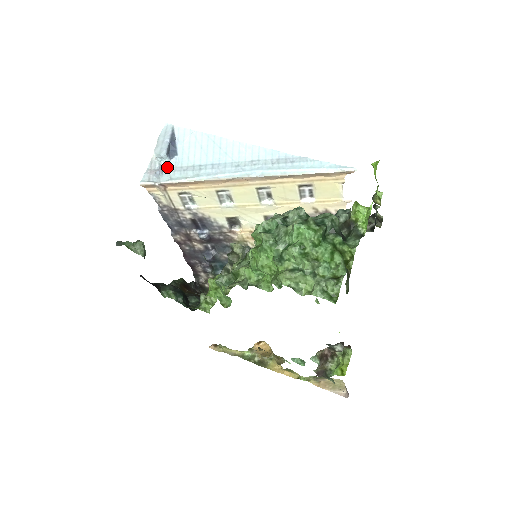
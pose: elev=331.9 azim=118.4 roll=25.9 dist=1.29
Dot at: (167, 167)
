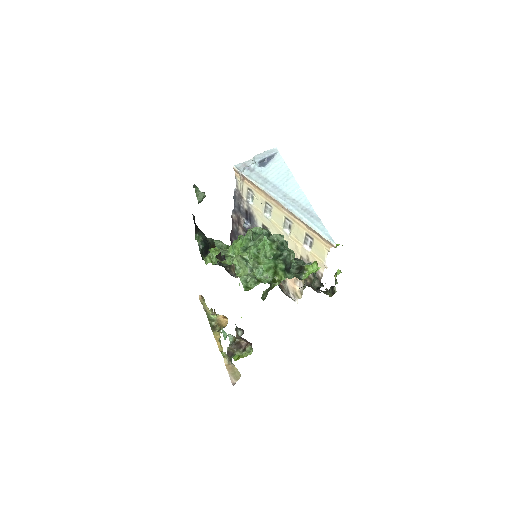
Dot at: (253, 169)
